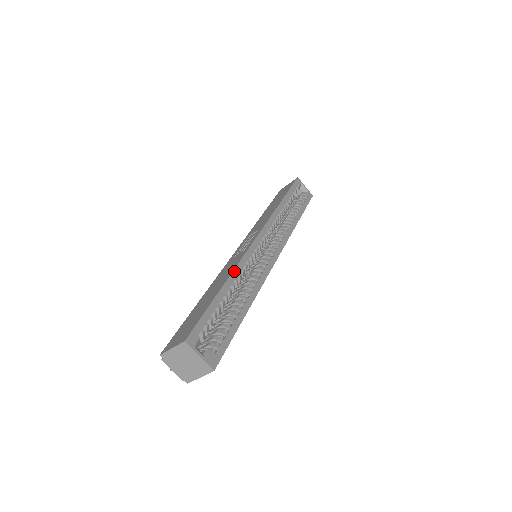
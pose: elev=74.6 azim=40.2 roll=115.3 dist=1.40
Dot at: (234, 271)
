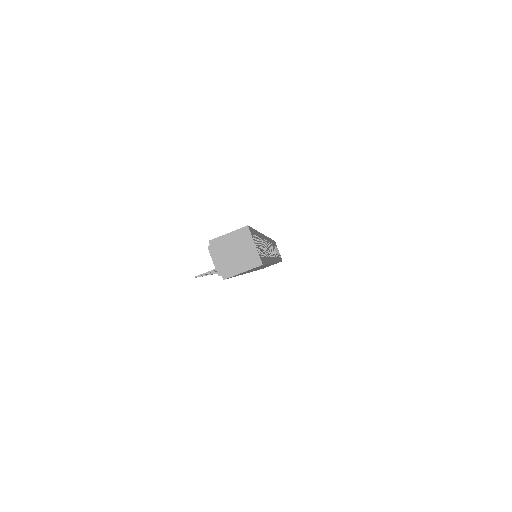
Dot at: (260, 233)
